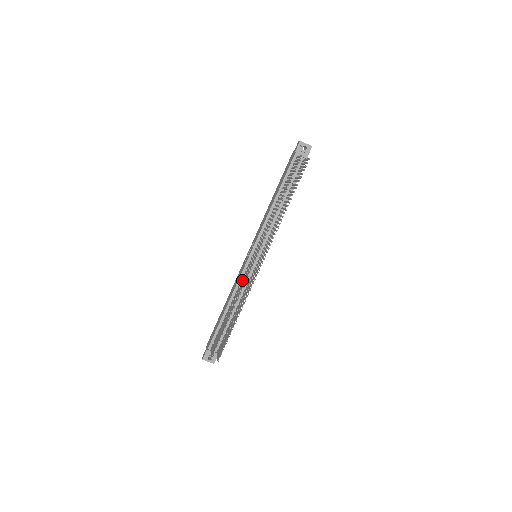
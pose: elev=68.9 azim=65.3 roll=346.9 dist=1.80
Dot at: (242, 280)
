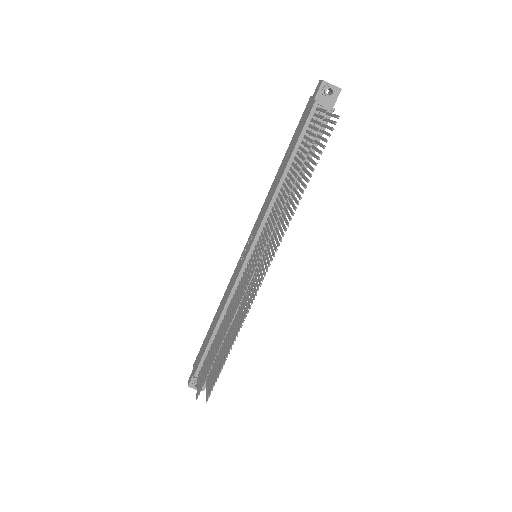
Dot at: occluded
